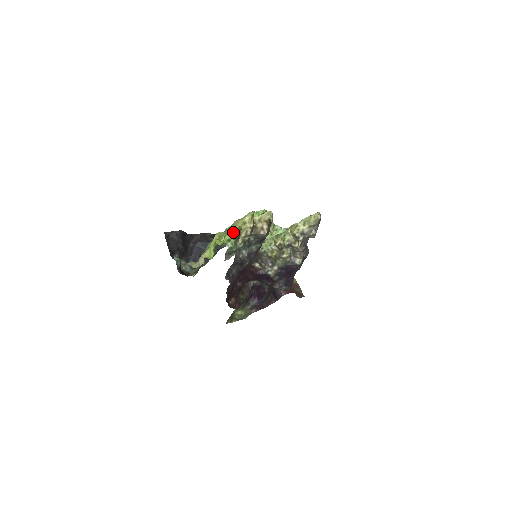
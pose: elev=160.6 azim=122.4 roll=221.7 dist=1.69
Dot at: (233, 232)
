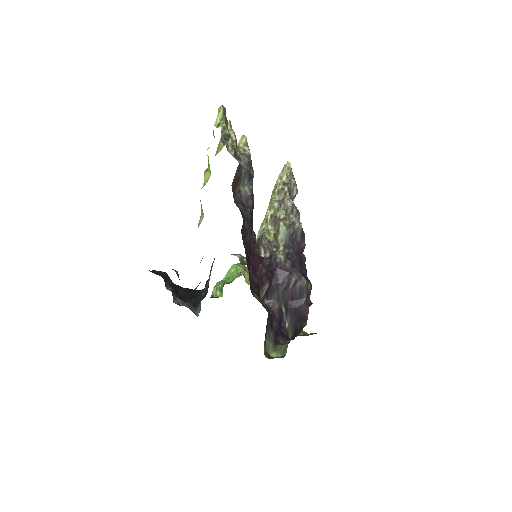
Dot at: (219, 111)
